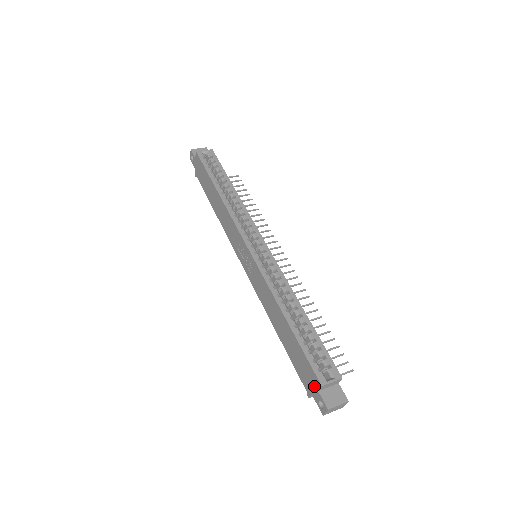
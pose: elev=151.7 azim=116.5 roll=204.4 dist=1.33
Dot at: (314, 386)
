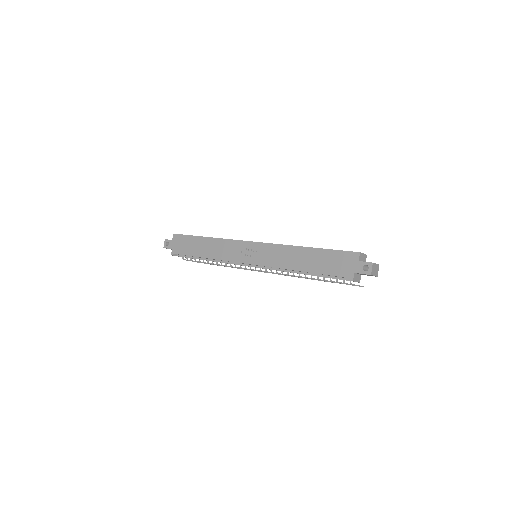
Dot at: (354, 262)
